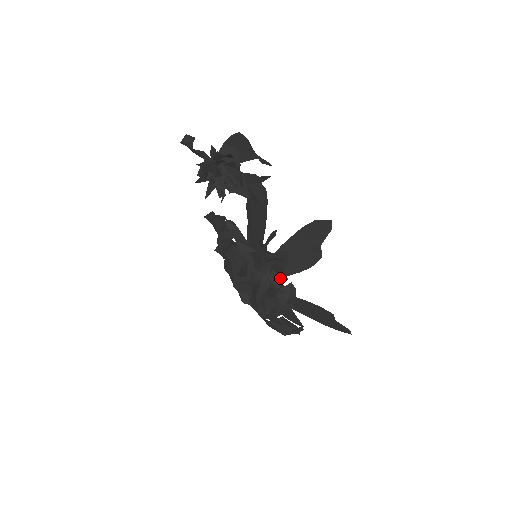
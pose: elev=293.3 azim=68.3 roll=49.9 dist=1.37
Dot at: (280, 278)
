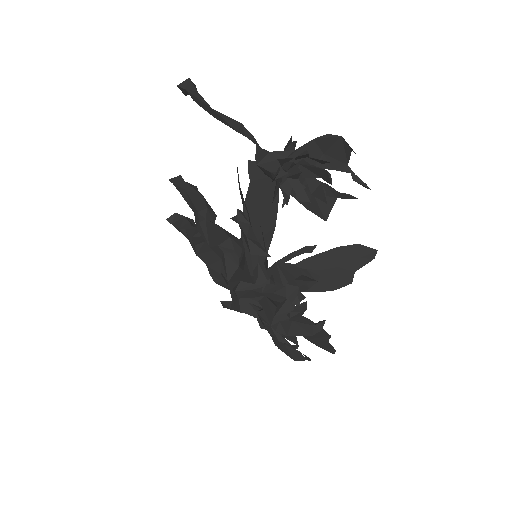
Dot at: (299, 296)
